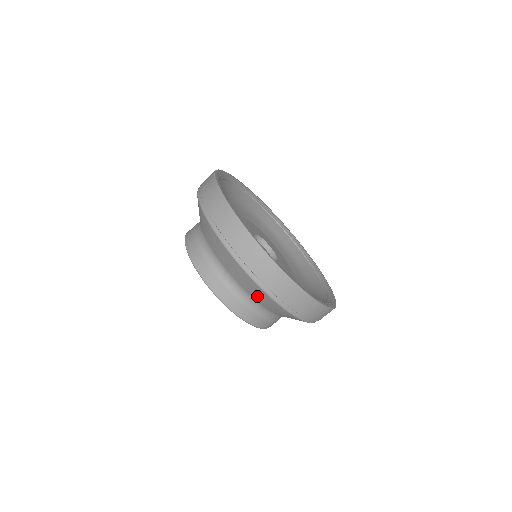
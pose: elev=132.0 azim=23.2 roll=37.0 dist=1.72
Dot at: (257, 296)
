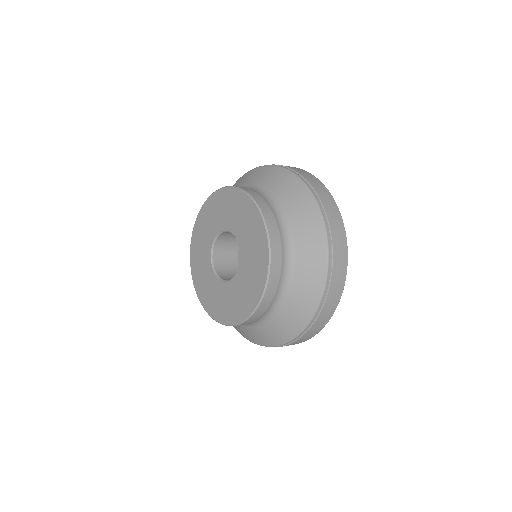
Dot at: (293, 204)
